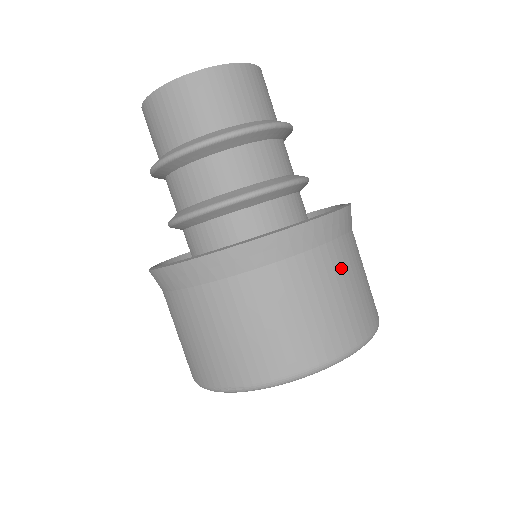
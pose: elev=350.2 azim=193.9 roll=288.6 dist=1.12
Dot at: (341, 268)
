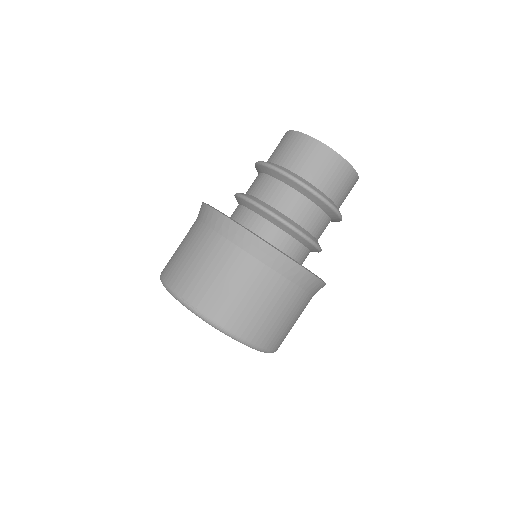
Dot at: (298, 308)
